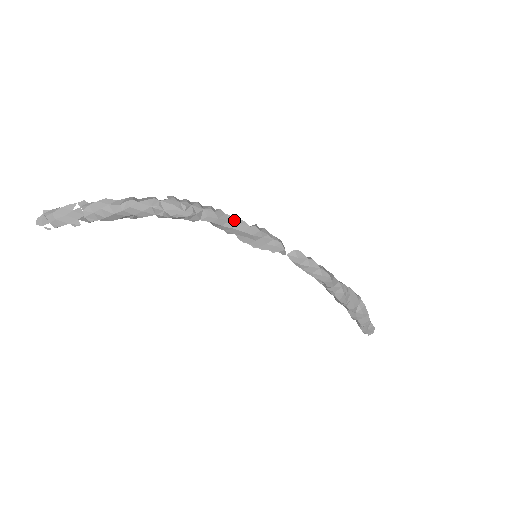
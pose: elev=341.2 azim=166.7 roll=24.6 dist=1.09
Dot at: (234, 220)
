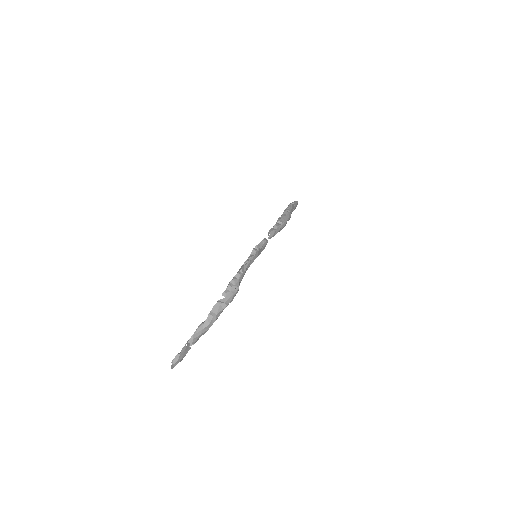
Dot at: (248, 263)
